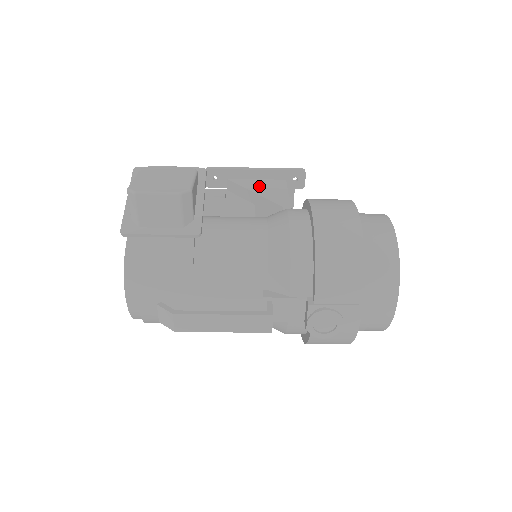
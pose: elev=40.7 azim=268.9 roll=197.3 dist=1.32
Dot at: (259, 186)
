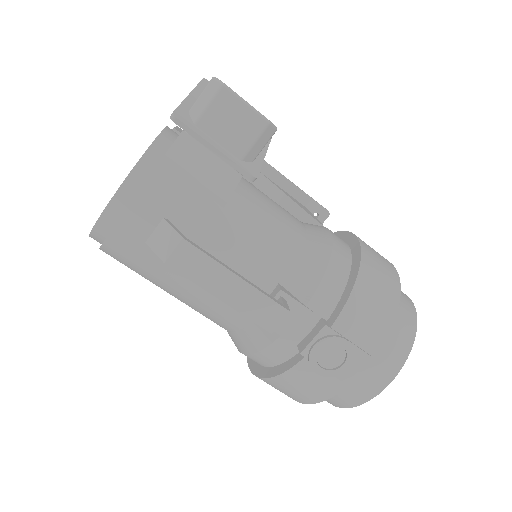
Dot at: occluded
